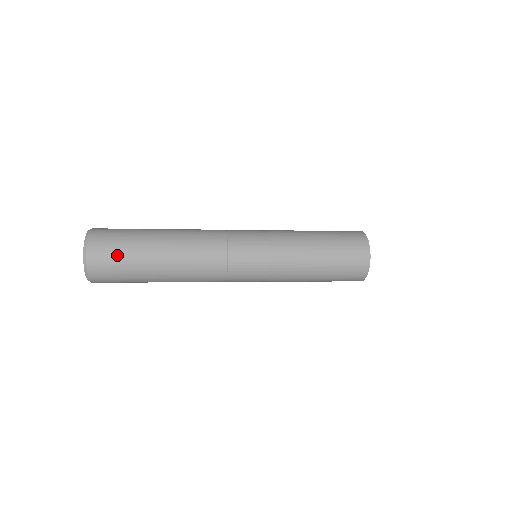
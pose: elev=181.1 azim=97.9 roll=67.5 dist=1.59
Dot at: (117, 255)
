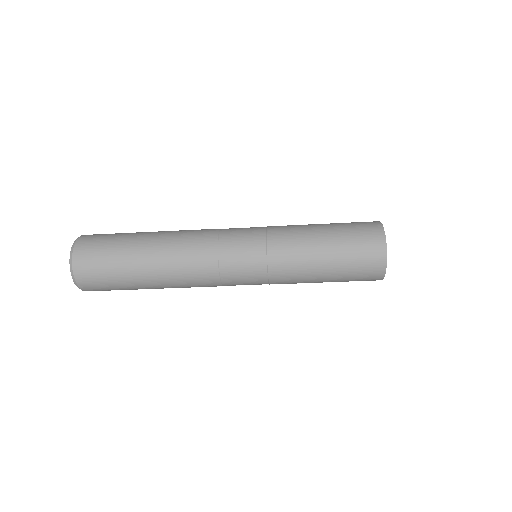
Dot at: (104, 243)
